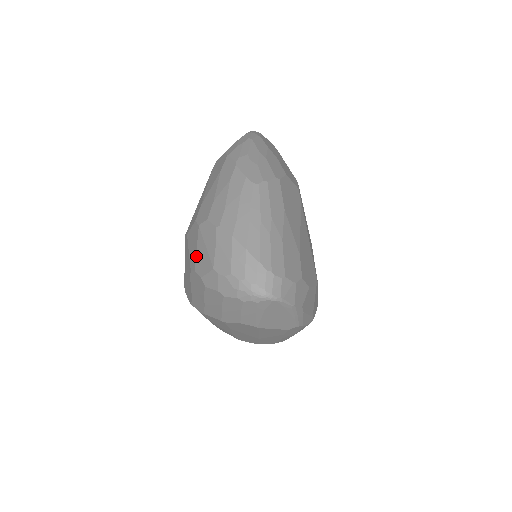
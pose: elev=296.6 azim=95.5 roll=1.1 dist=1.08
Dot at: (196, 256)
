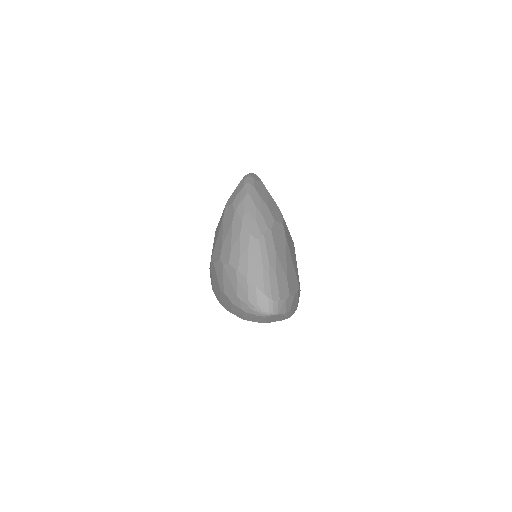
Dot at: (224, 284)
